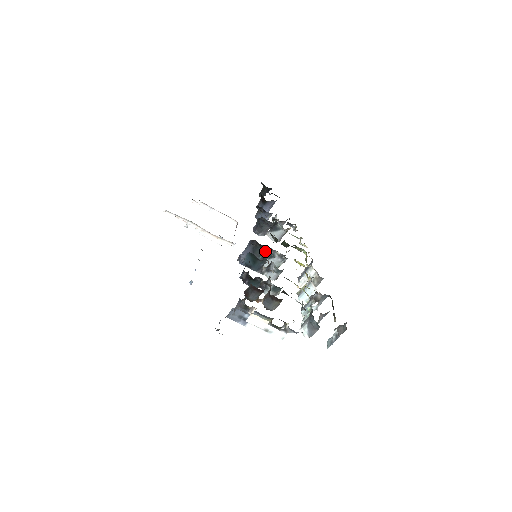
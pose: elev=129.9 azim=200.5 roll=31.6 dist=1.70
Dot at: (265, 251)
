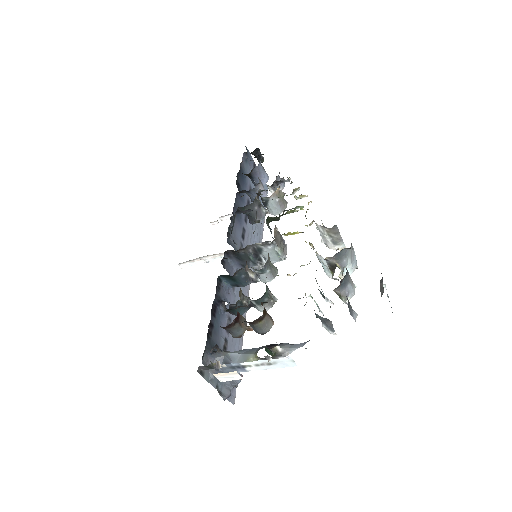
Dot at: (248, 252)
